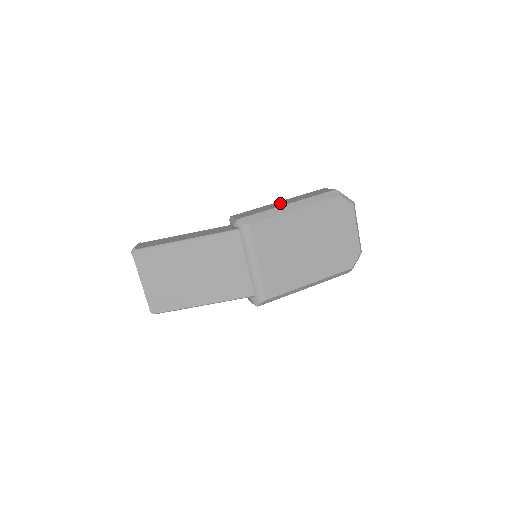
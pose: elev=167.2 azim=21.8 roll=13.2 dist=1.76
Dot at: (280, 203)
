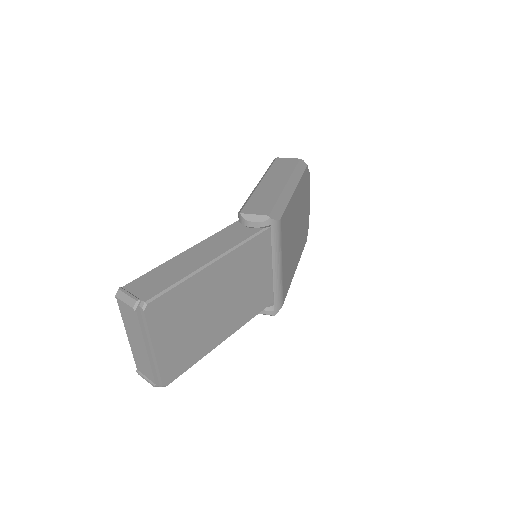
Dot at: (271, 184)
